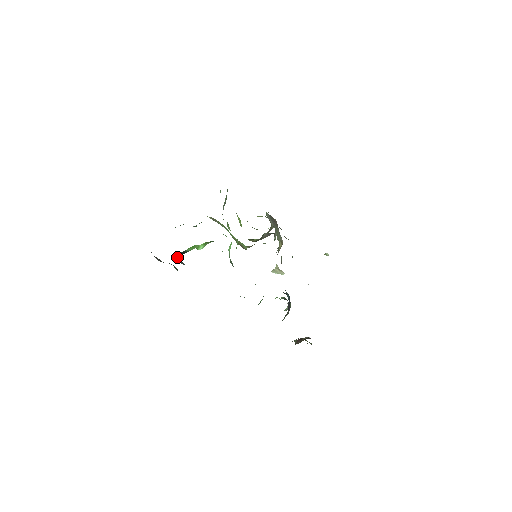
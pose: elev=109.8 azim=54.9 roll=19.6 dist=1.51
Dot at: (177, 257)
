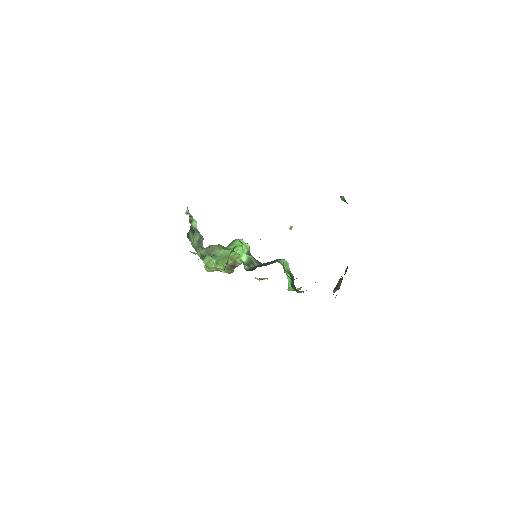
Dot at: occluded
